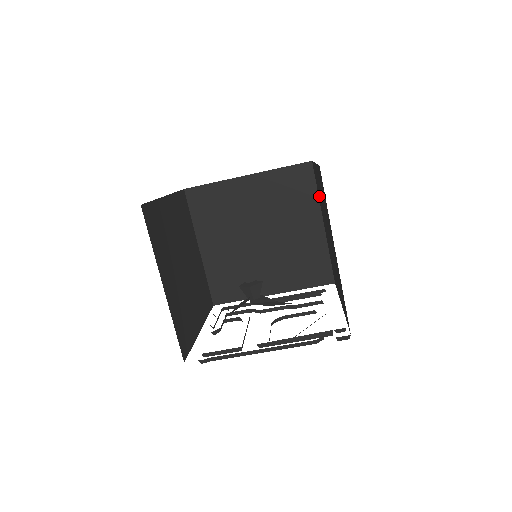
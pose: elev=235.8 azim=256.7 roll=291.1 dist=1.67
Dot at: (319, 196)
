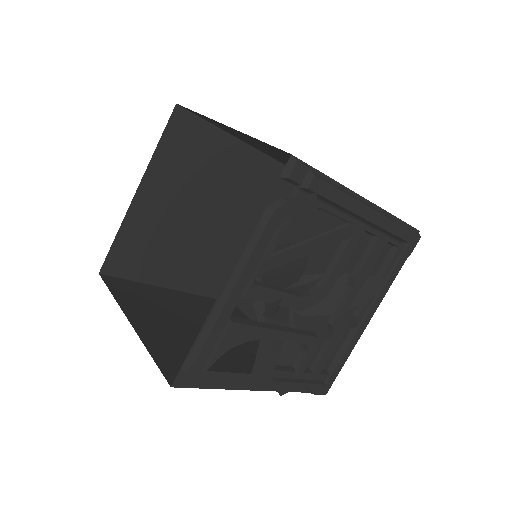
Dot at: occluded
